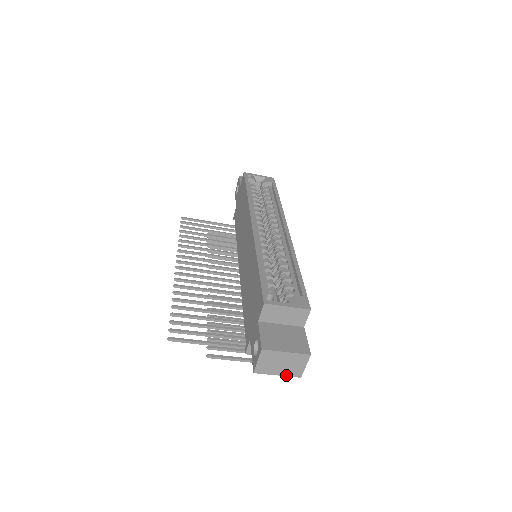
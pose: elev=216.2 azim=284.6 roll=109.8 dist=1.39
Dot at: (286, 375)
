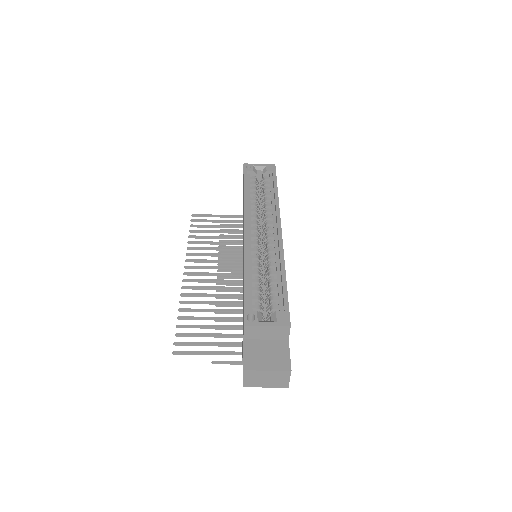
Dot at: (274, 387)
